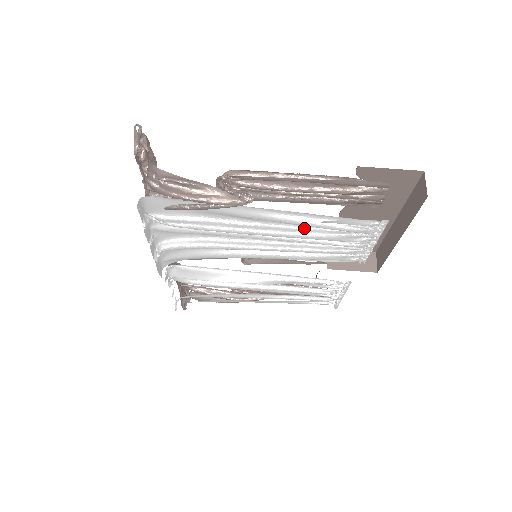
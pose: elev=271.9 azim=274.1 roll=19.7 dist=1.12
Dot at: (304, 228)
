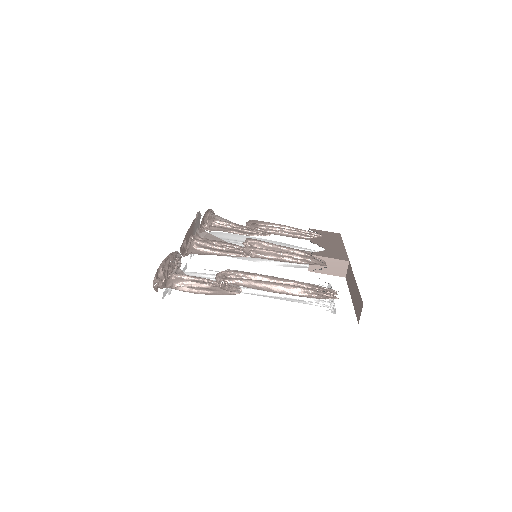
Dot at: occluded
